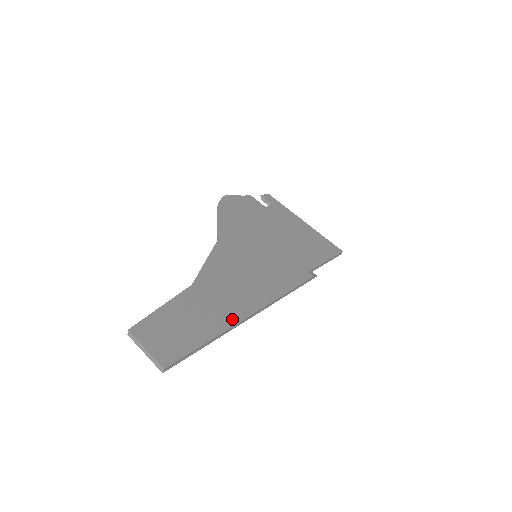
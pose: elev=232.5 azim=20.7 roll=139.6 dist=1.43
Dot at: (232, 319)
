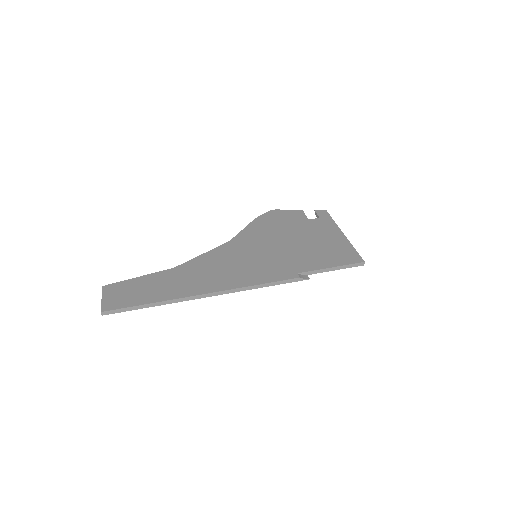
Dot at: (181, 294)
